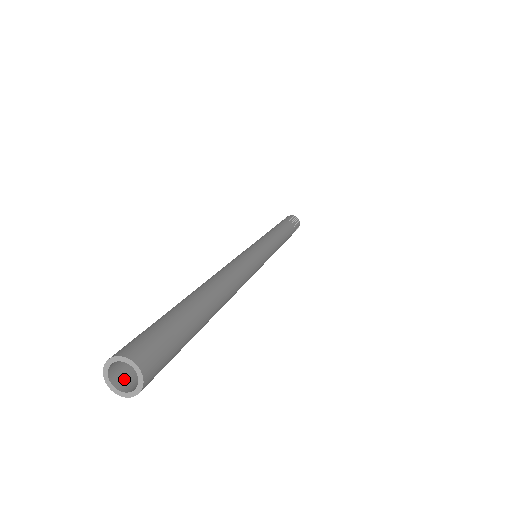
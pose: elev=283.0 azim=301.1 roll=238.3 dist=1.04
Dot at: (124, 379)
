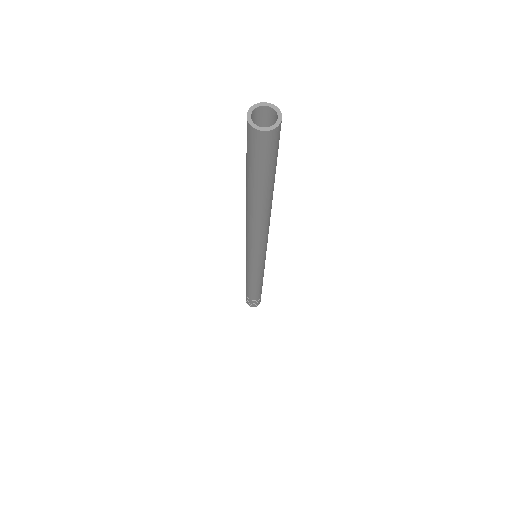
Dot at: (256, 133)
